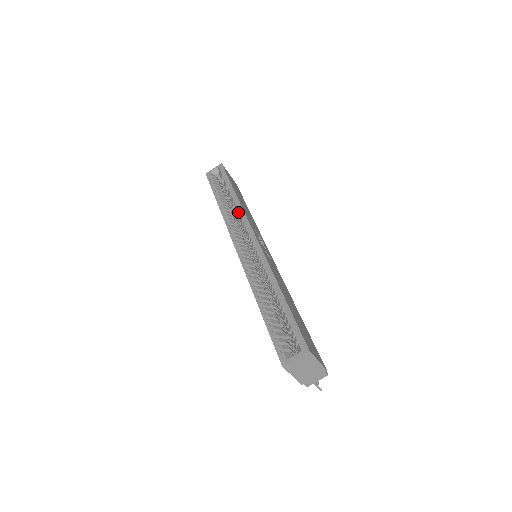
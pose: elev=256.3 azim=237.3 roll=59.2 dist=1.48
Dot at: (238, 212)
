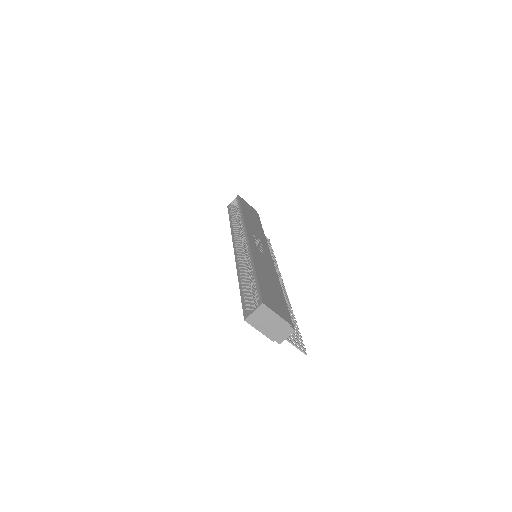
Dot at: occluded
